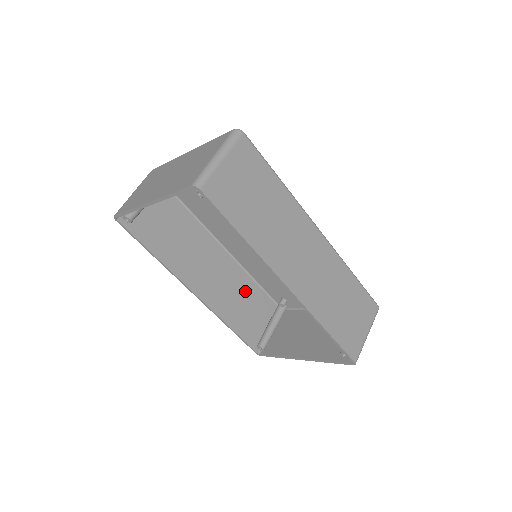
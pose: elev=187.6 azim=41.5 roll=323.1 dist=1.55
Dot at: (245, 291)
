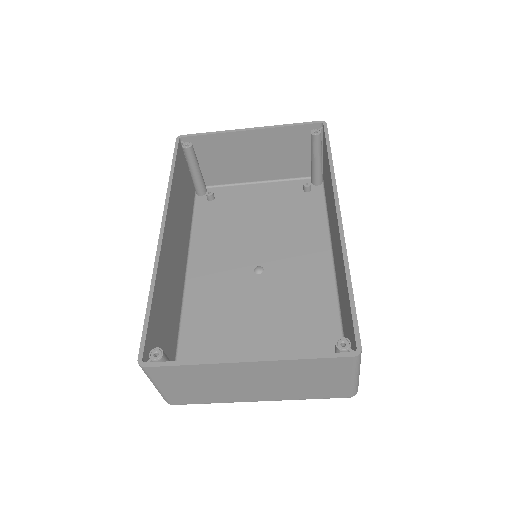
Dot at: (173, 315)
